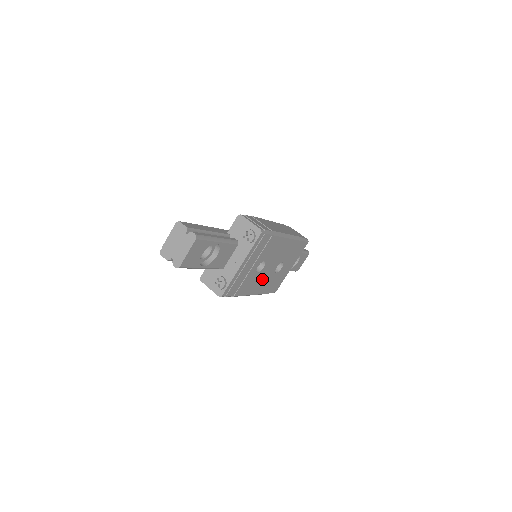
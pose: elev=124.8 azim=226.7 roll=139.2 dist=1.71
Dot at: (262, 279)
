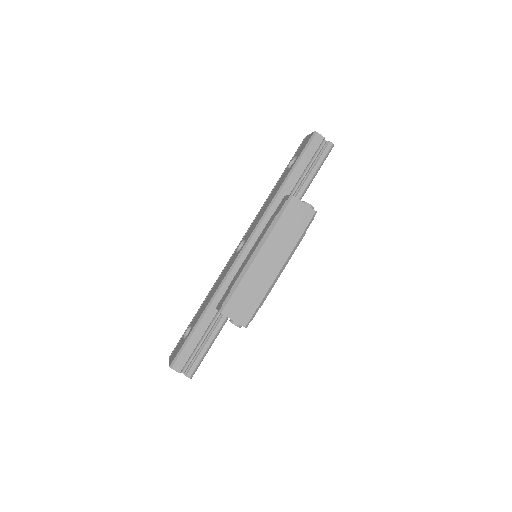
Dot at: occluded
